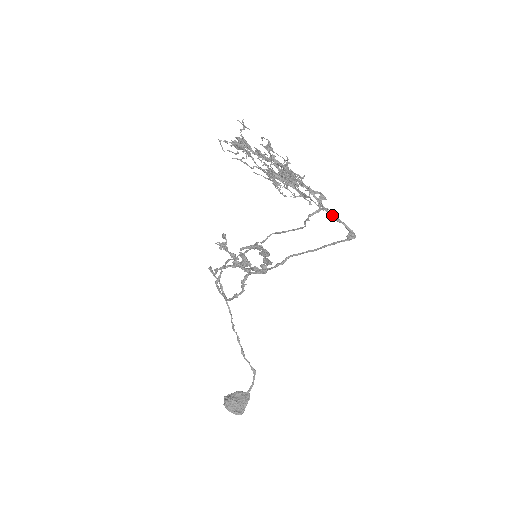
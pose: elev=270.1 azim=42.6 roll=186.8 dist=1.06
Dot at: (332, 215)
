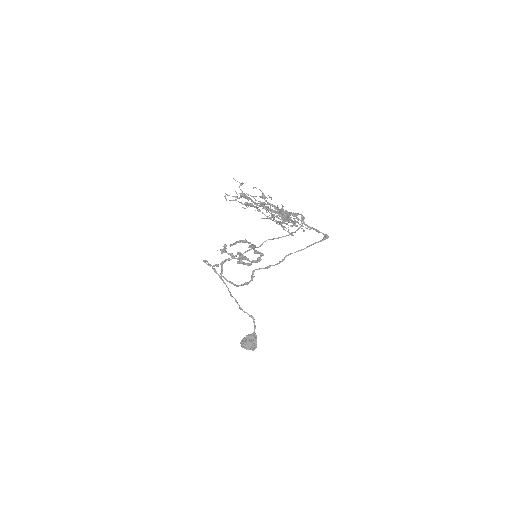
Dot at: (313, 229)
